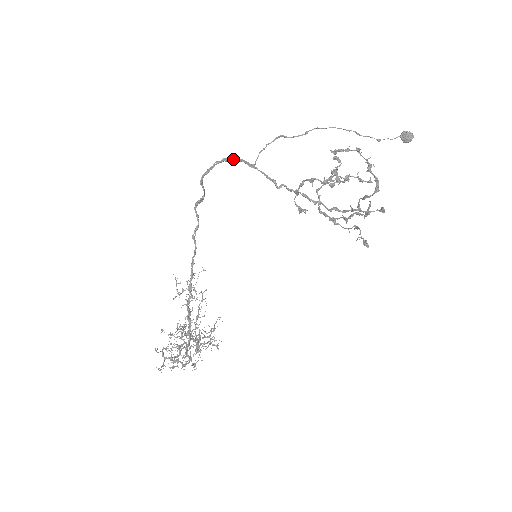
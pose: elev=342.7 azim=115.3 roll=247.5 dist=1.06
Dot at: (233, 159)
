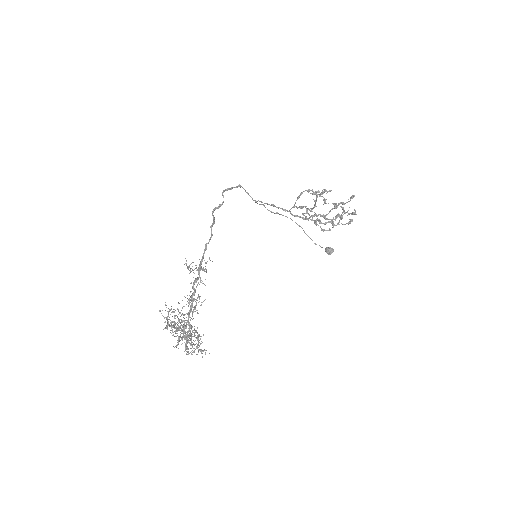
Dot at: (244, 189)
